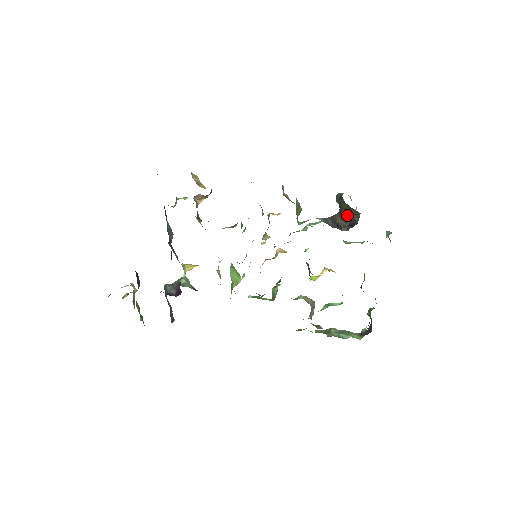
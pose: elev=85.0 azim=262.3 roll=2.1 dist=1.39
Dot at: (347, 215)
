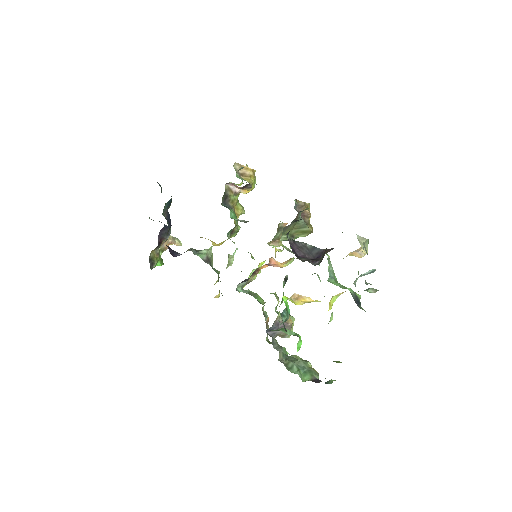
Dot at: occluded
